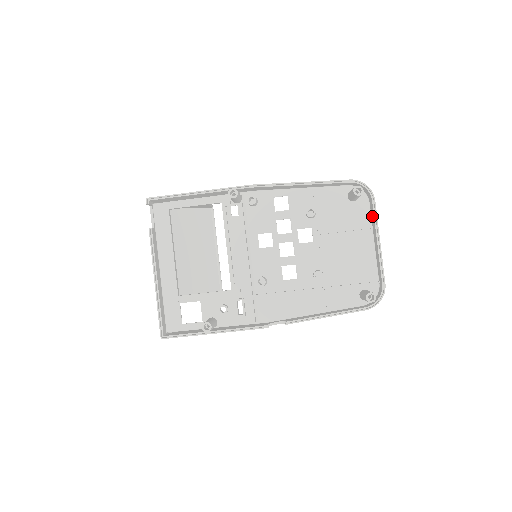
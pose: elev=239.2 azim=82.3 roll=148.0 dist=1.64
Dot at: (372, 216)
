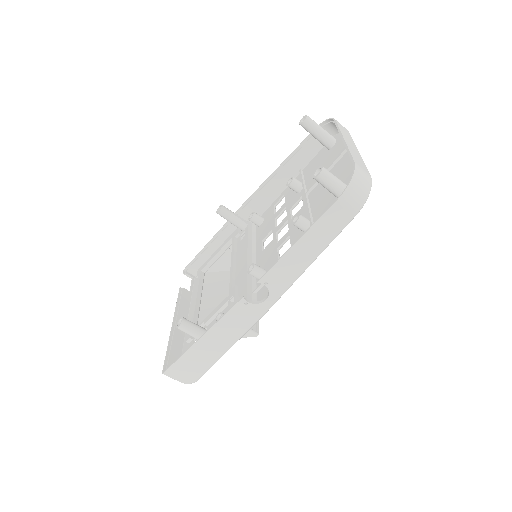
Dot at: occluded
